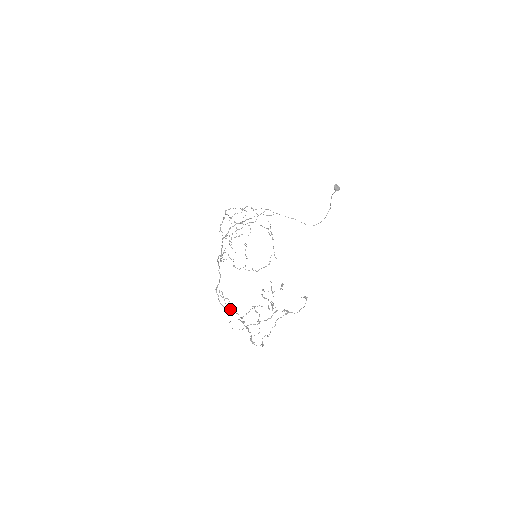
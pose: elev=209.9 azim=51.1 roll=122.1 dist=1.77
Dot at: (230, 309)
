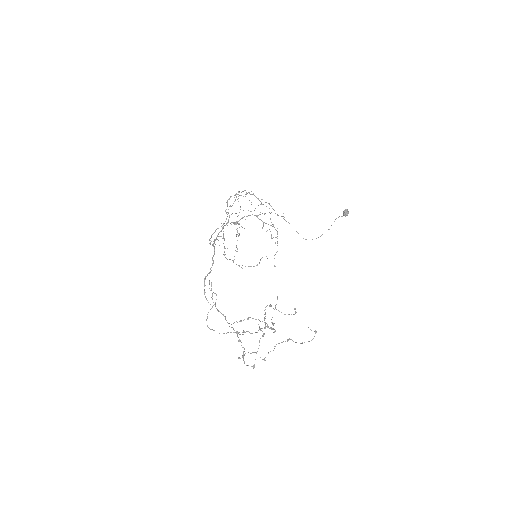
Dot at: (213, 305)
